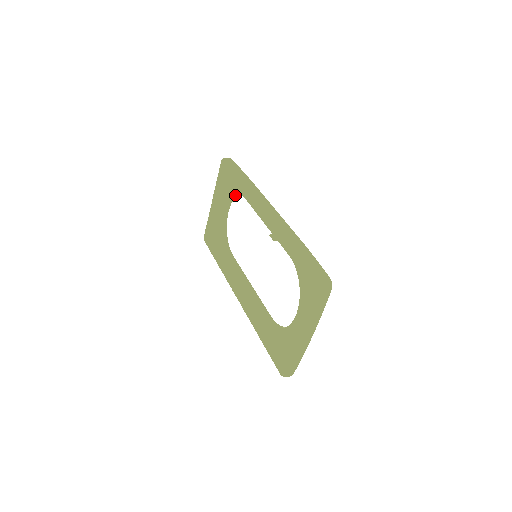
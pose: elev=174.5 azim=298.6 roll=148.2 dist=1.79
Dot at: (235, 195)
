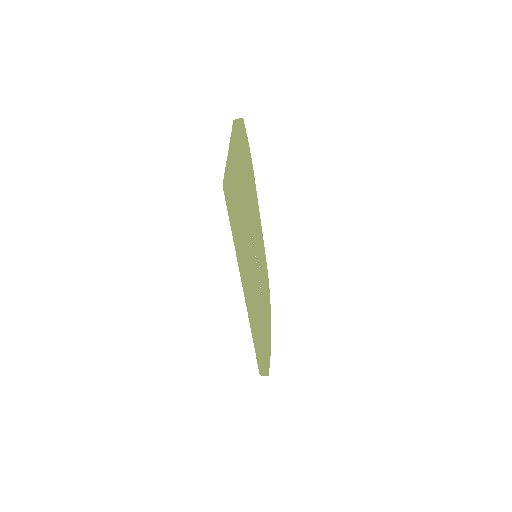
Dot at: (267, 294)
